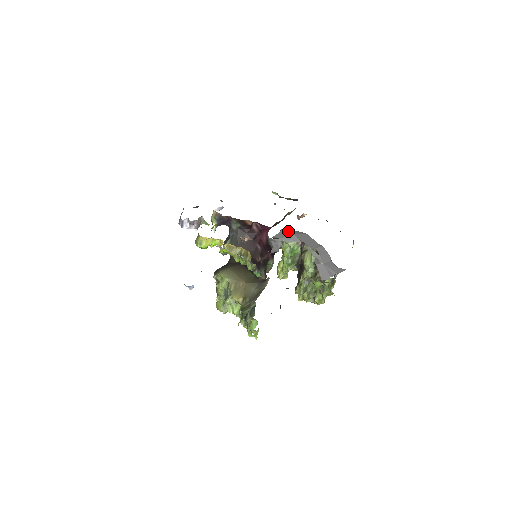
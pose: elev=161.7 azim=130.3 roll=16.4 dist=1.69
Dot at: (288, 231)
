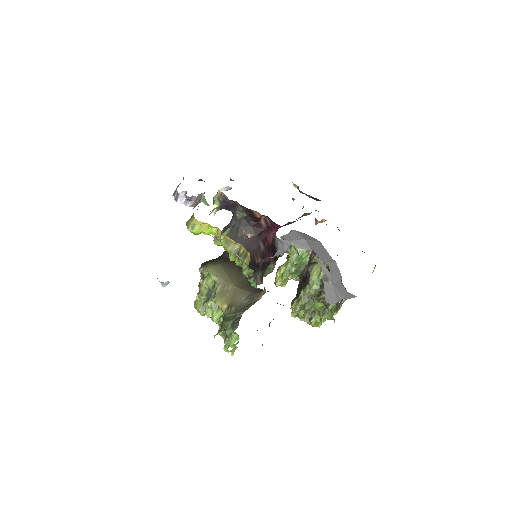
Dot at: (300, 234)
